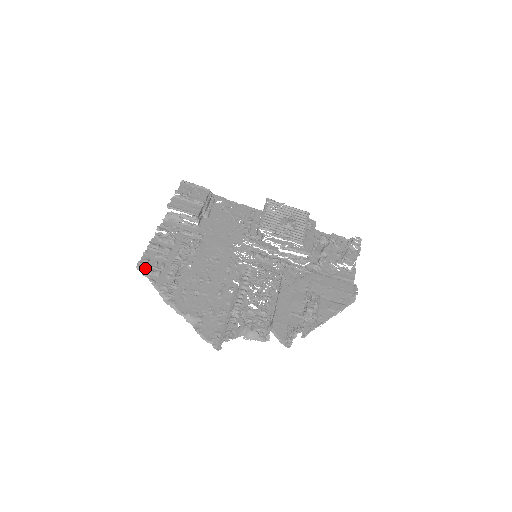
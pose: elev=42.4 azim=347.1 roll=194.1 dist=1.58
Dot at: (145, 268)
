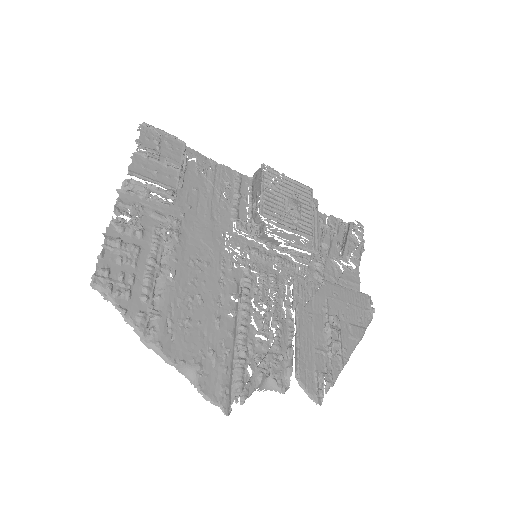
Dot at: (106, 286)
